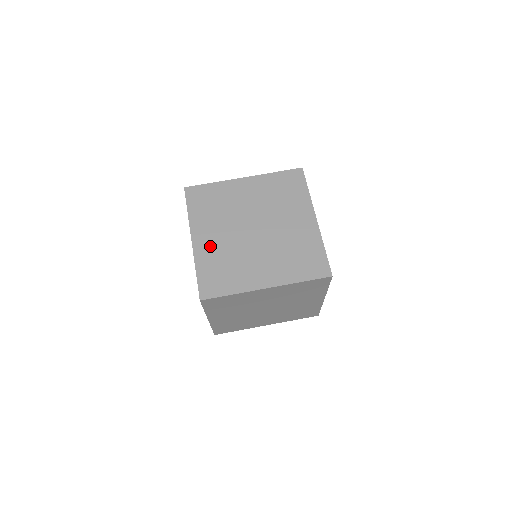
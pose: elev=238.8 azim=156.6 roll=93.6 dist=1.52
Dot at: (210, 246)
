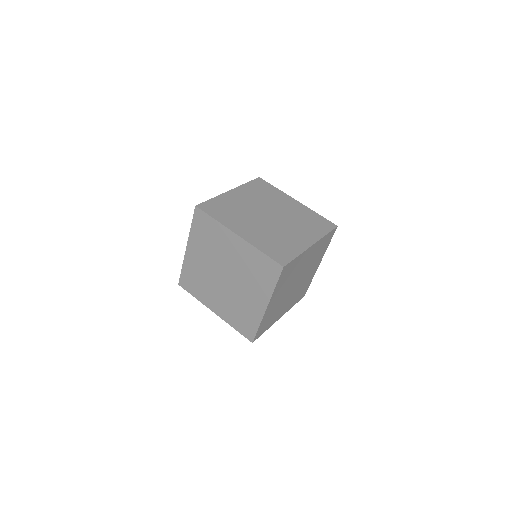
Dot at: (254, 234)
